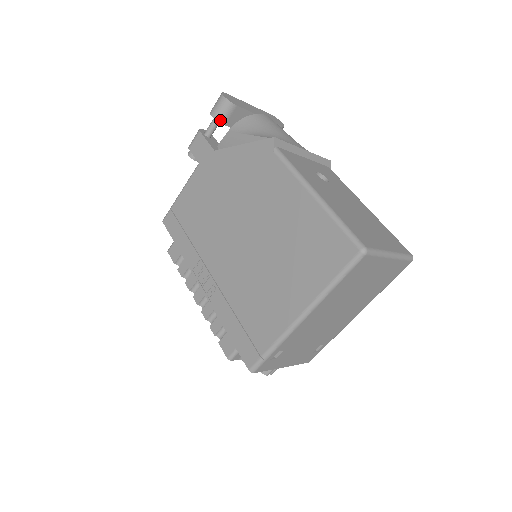
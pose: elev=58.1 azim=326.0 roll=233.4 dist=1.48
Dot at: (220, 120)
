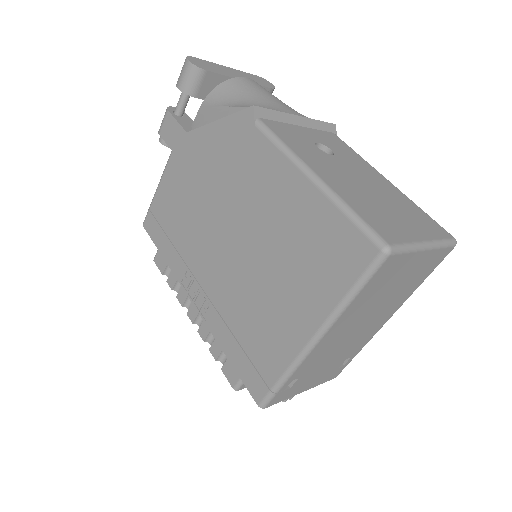
Dot at: (189, 92)
